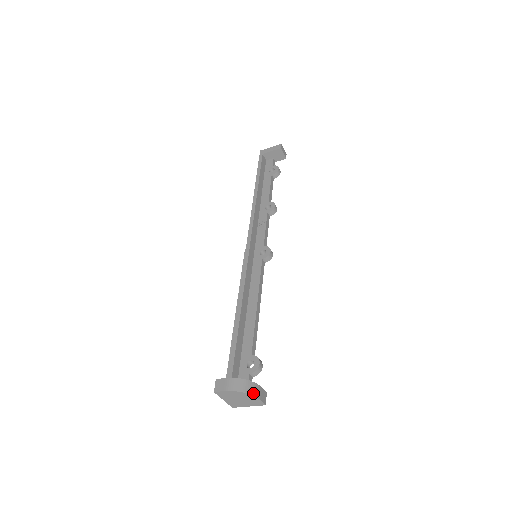
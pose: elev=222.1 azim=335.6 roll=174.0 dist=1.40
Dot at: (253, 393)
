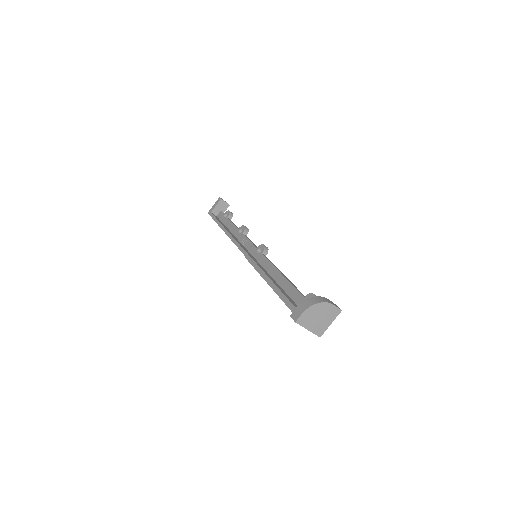
Dot at: (324, 301)
